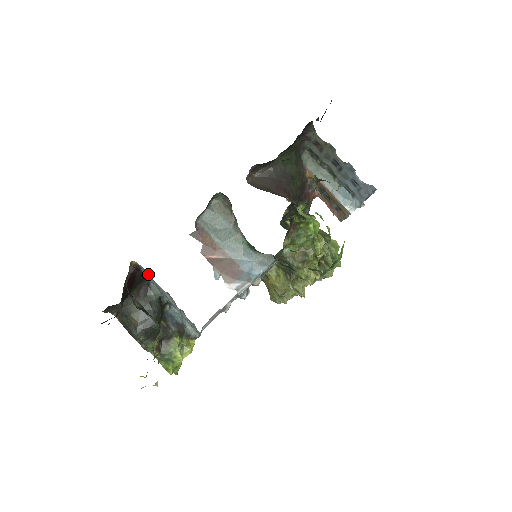
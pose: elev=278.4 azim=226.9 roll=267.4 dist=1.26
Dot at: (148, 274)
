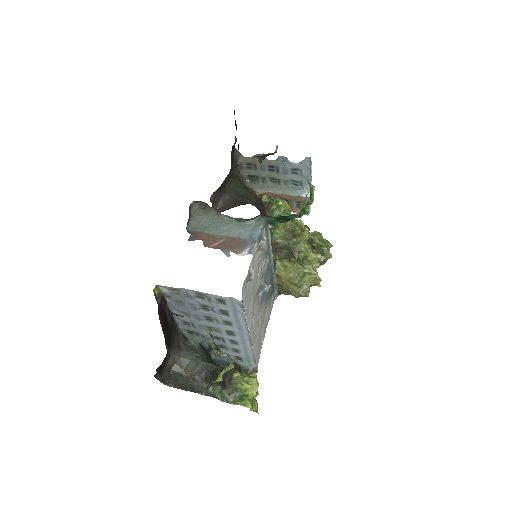
Dot at: (173, 294)
